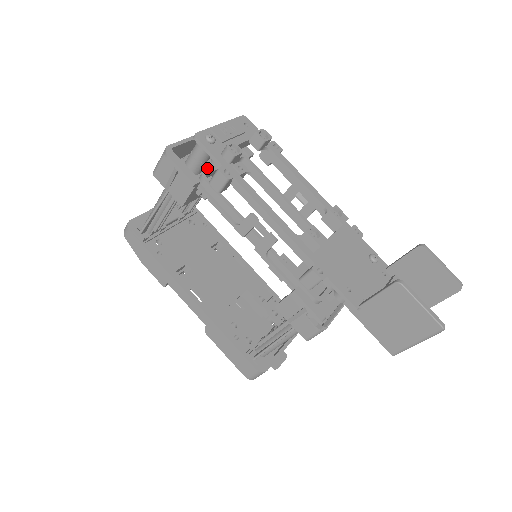
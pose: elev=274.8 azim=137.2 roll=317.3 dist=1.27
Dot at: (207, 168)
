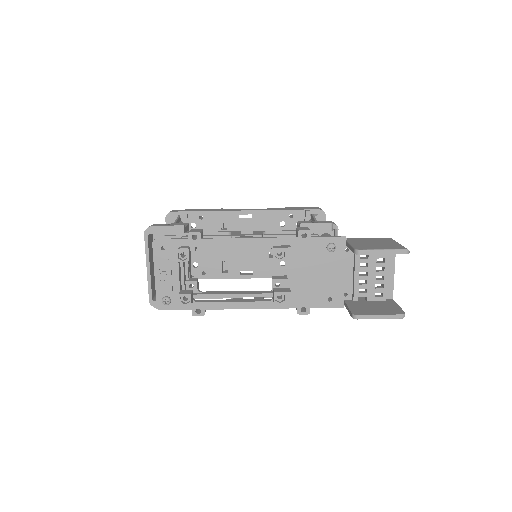
Dot at: occluded
